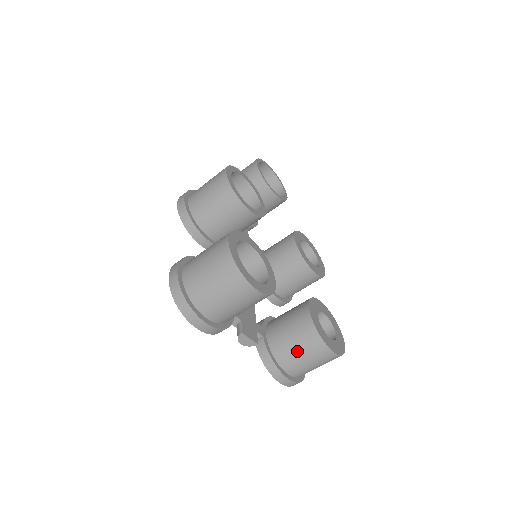
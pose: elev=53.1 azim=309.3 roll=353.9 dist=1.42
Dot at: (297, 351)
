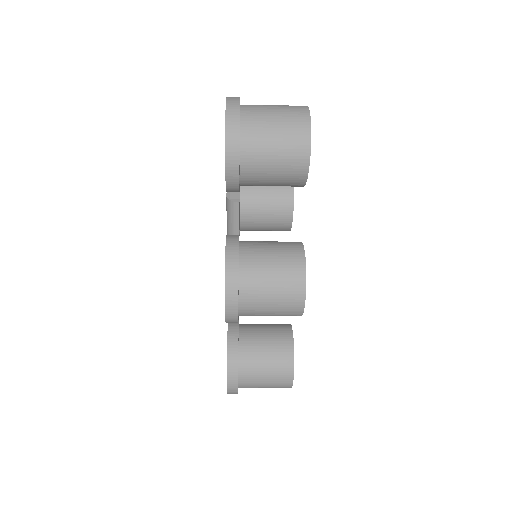
Dot at: occluded
